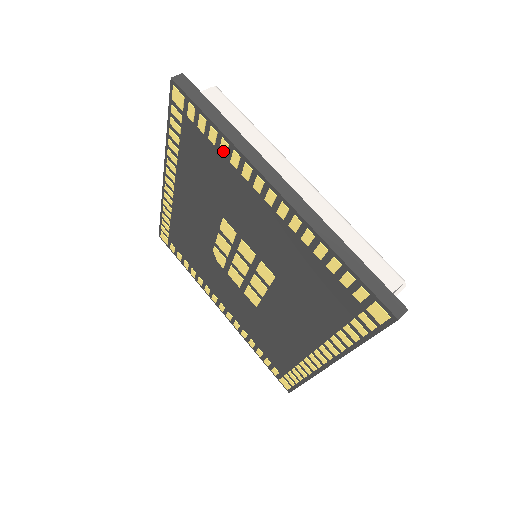
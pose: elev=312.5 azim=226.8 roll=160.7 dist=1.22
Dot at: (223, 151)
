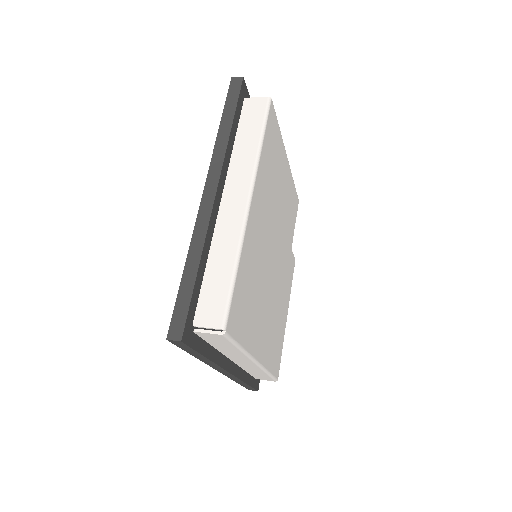
Dot at: occluded
